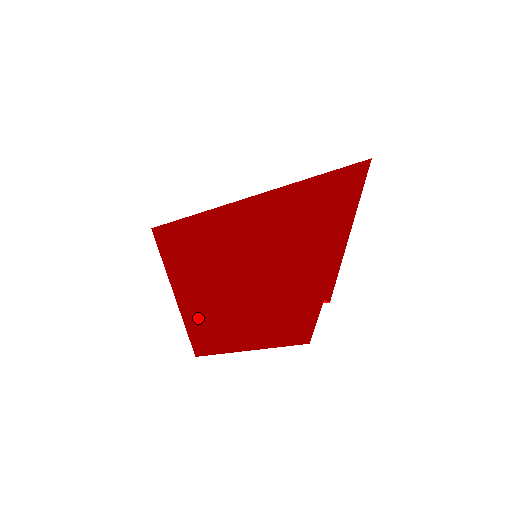
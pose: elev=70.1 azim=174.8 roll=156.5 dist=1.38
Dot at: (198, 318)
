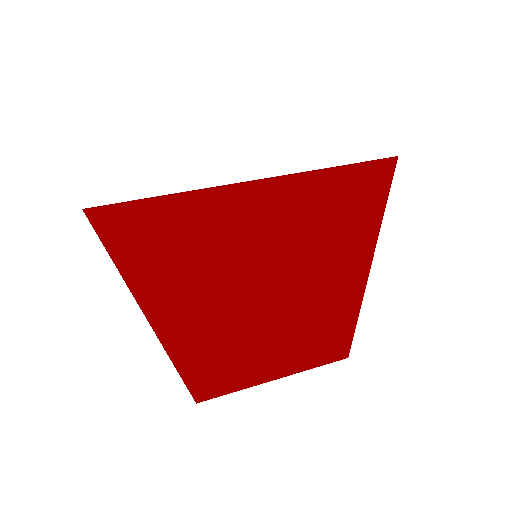
Dot at: (193, 346)
